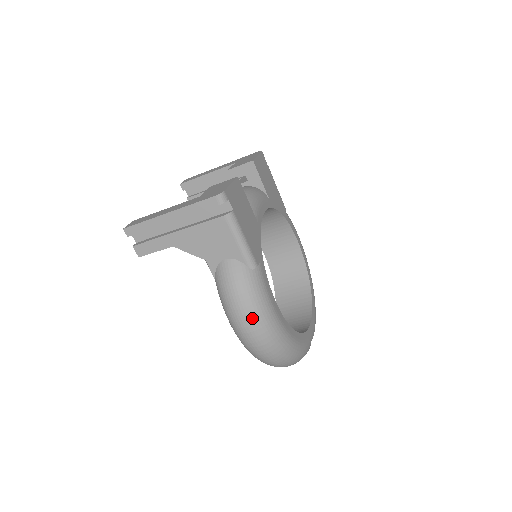
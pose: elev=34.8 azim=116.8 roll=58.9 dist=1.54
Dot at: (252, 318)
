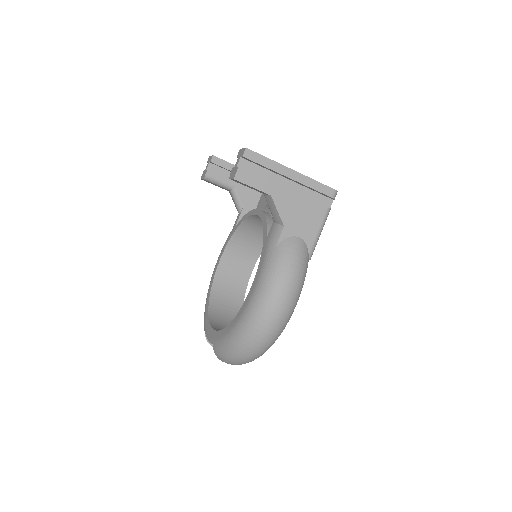
Dot at: (293, 295)
